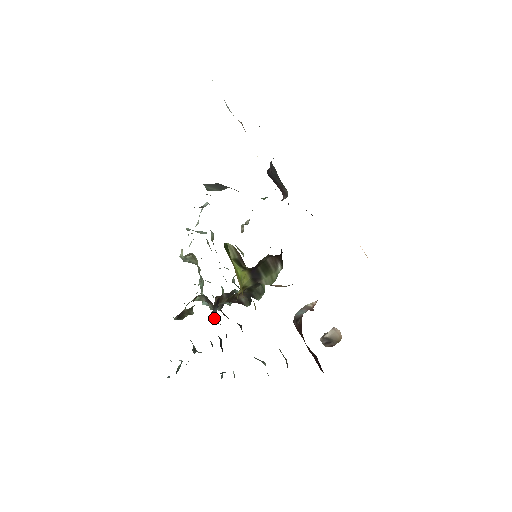
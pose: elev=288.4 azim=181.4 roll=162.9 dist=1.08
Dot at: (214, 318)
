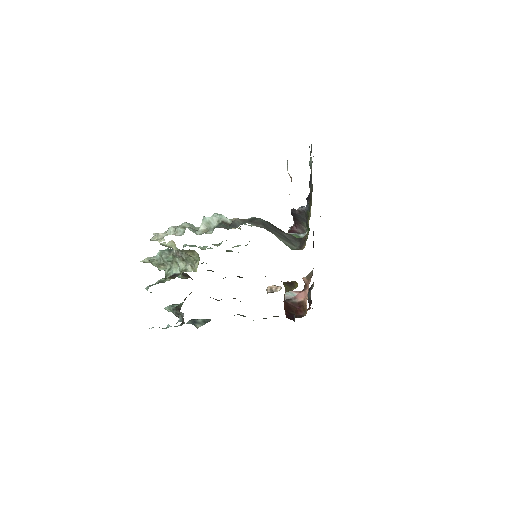
Dot at: occluded
